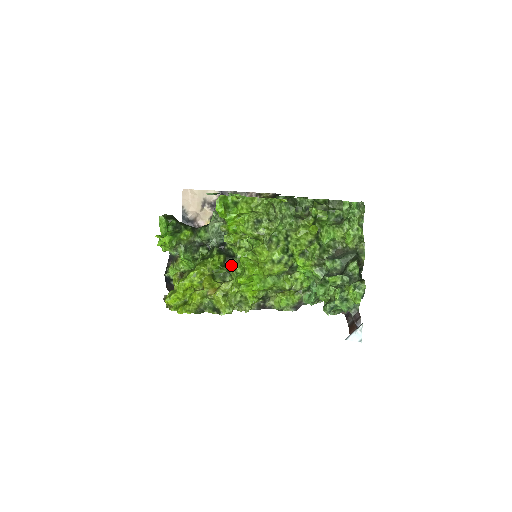
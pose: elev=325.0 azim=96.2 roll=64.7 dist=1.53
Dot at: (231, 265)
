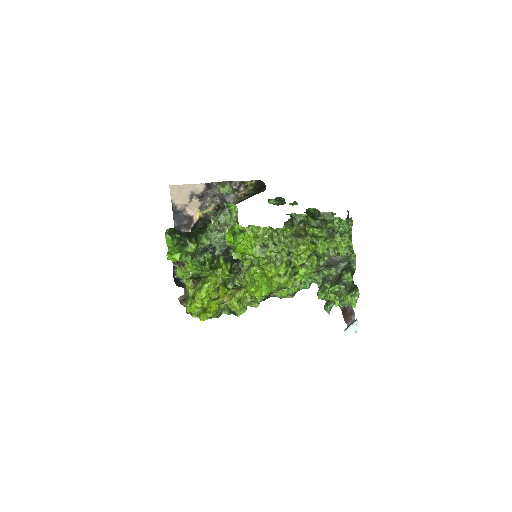
Dot at: (239, 274)
